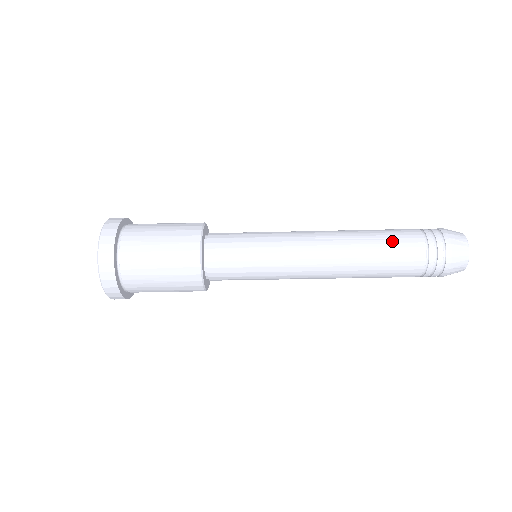
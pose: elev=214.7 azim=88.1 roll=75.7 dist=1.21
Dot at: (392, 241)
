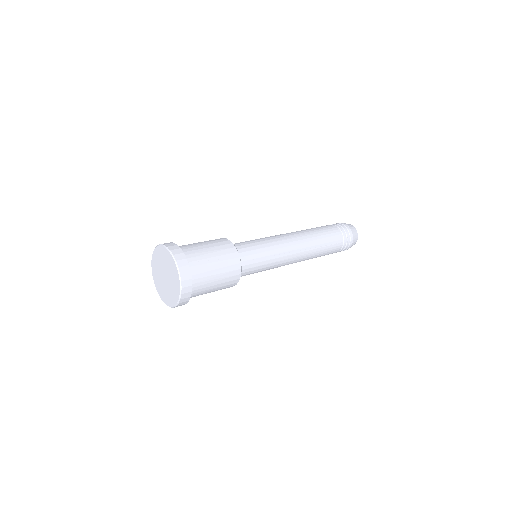
Dot at: (330, 247)
